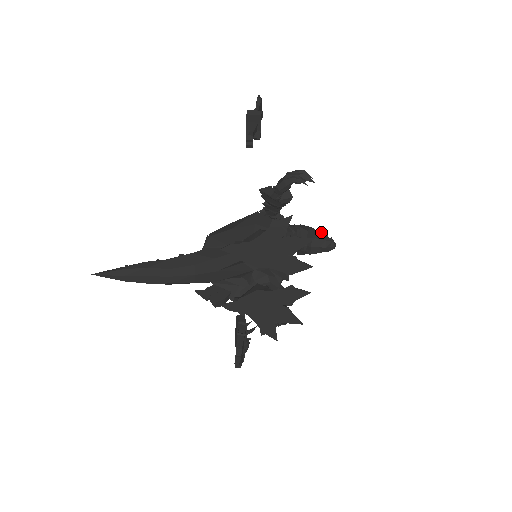
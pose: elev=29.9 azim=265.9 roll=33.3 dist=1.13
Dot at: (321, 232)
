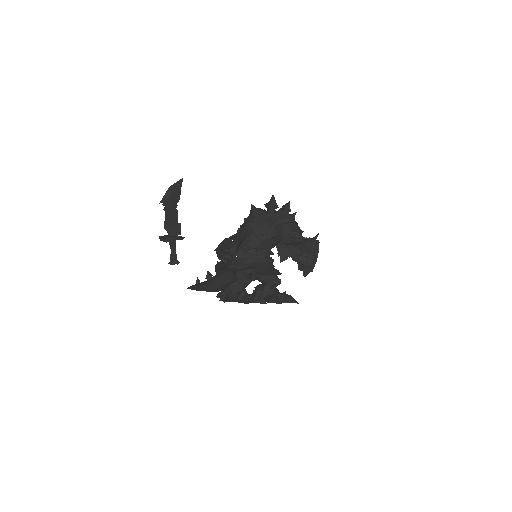
Dot at: (288, 233)
